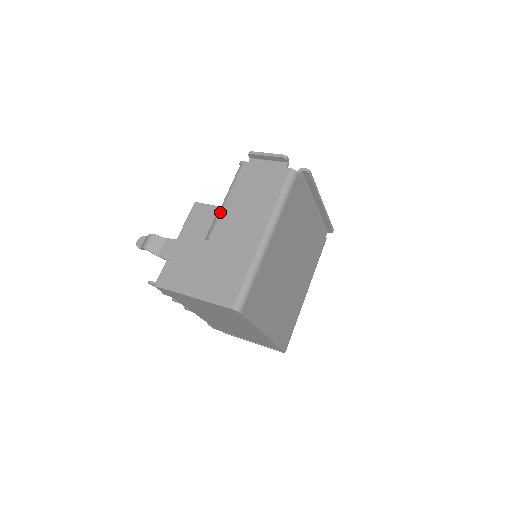
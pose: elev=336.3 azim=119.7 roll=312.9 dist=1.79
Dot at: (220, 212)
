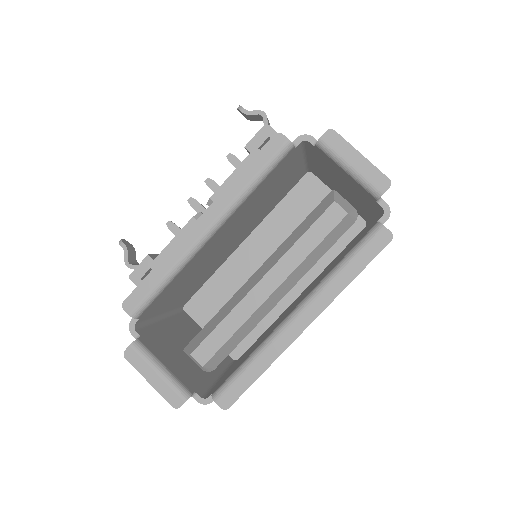
Dot at: occluded
